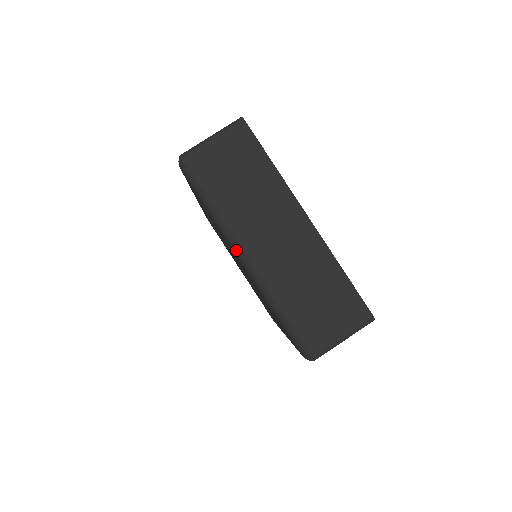
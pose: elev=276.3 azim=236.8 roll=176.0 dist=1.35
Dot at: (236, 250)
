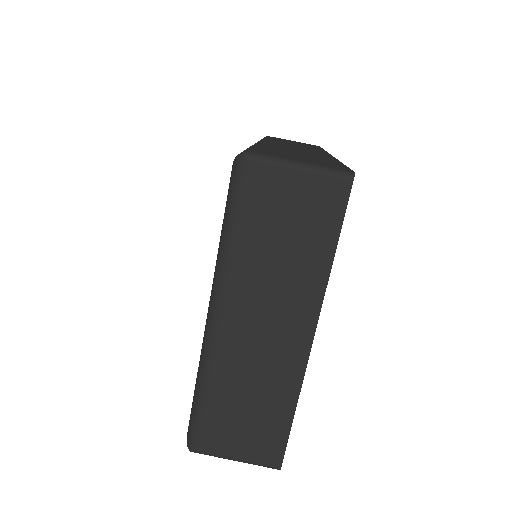
Dot at: (212, 301)
